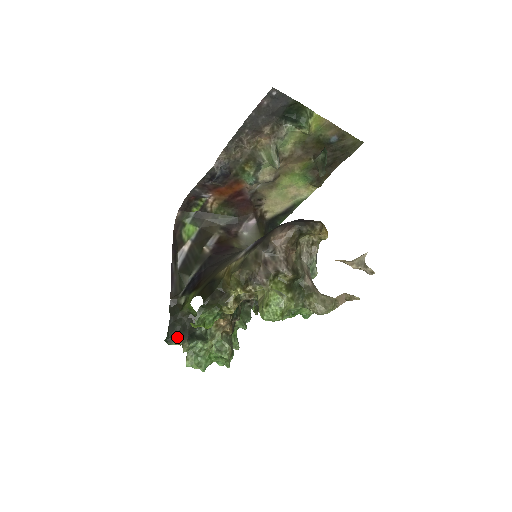
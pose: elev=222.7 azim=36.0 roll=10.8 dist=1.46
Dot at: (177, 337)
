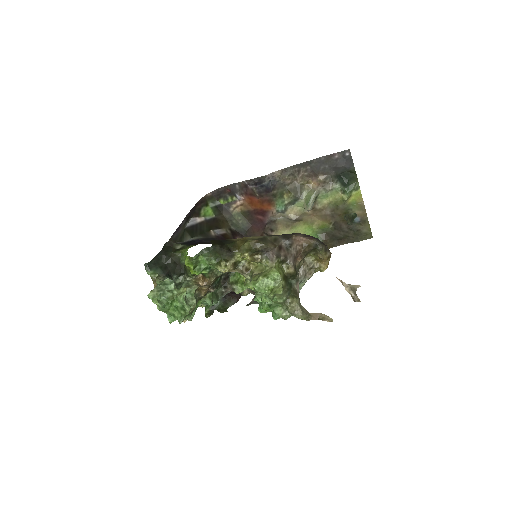
Dot at: (156, 269)
